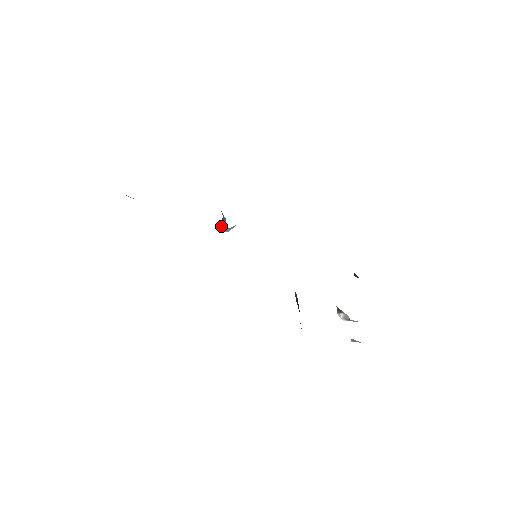
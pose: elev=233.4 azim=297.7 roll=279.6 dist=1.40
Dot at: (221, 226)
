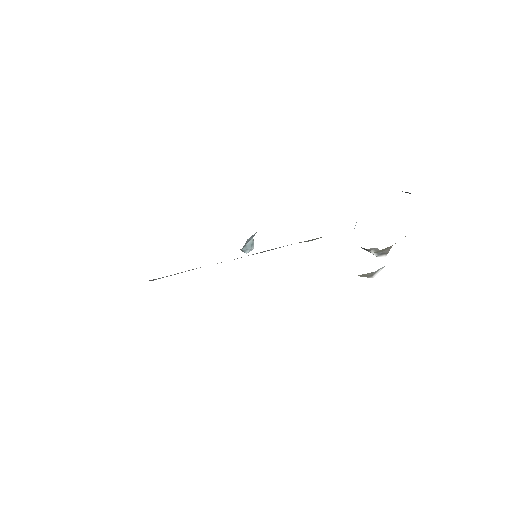
Dot at: (241, 250)
